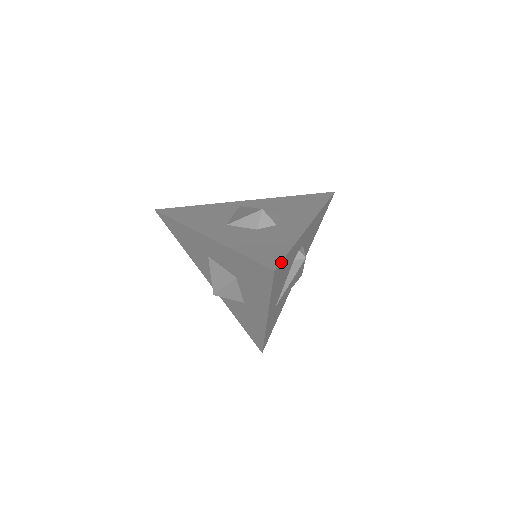
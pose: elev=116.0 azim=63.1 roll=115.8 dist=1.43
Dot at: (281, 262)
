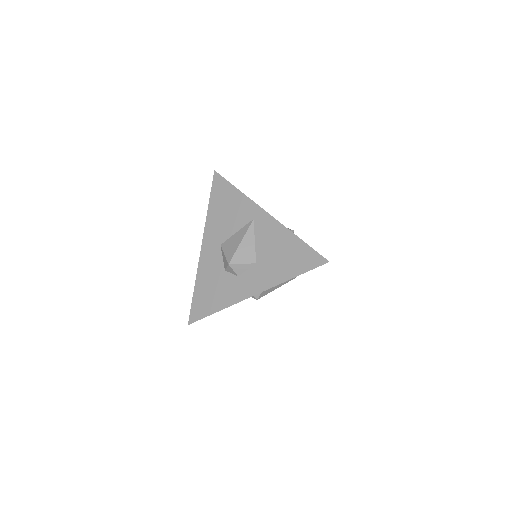
Dot at: occluded
